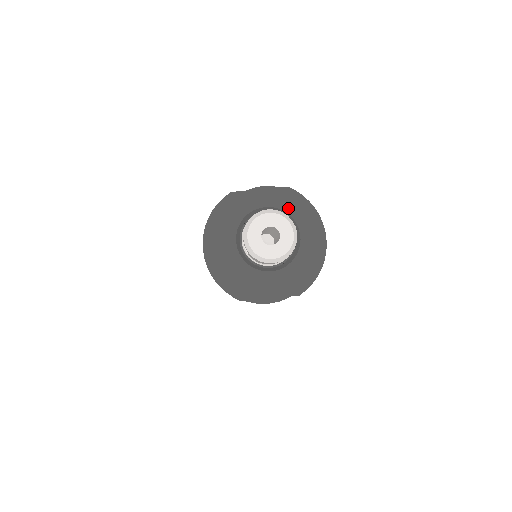
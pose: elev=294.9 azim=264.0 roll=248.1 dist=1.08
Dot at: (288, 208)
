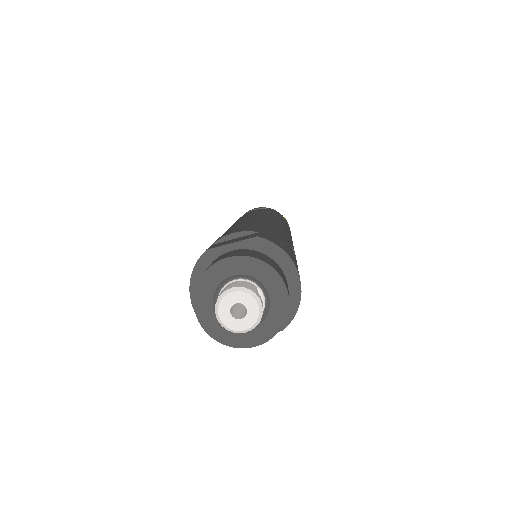
Dot at: (254, 273)
